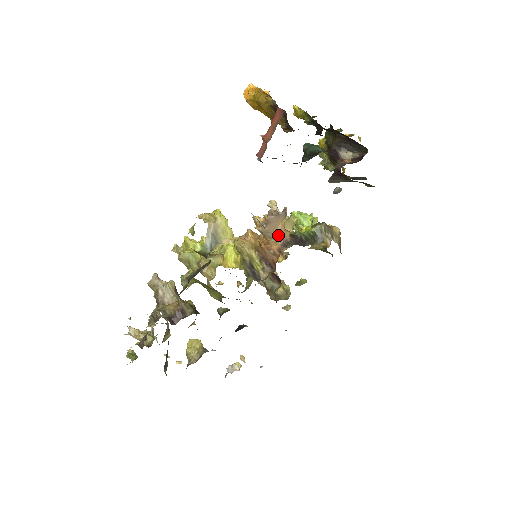
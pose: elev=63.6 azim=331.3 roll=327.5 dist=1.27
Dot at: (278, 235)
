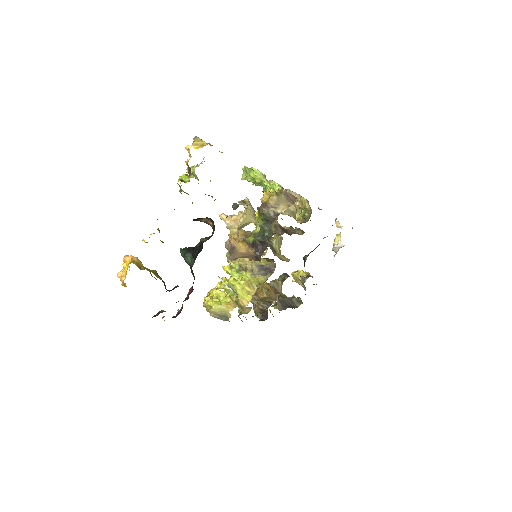
Dot at: (247, 256)
